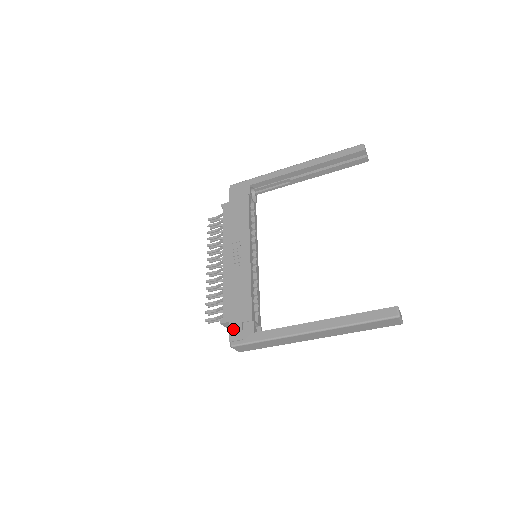
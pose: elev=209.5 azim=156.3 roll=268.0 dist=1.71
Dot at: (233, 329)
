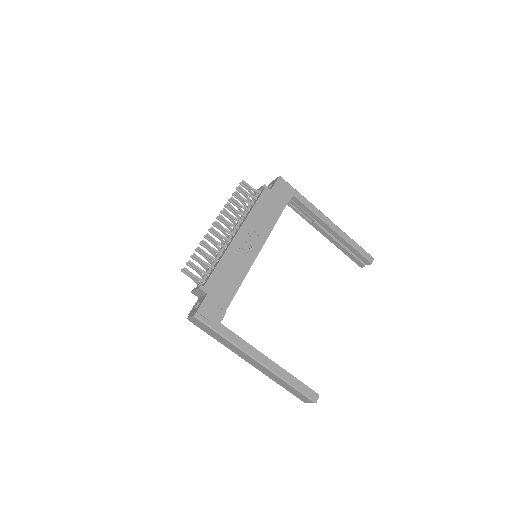
Dot at: (207, 304)
